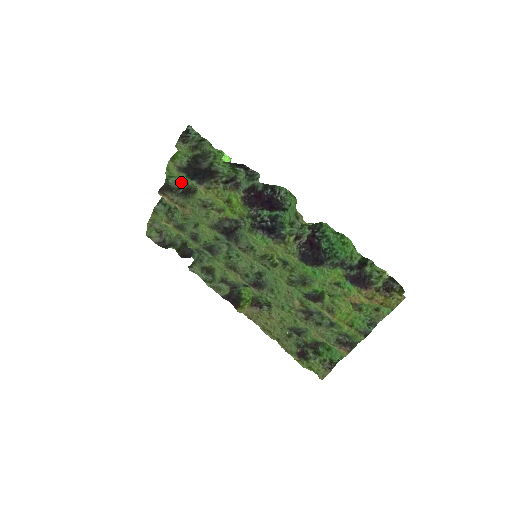
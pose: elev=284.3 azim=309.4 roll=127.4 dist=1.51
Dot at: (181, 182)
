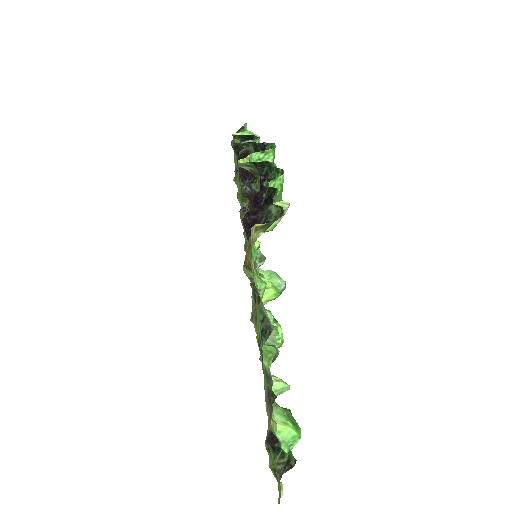
Dot at: occluded
